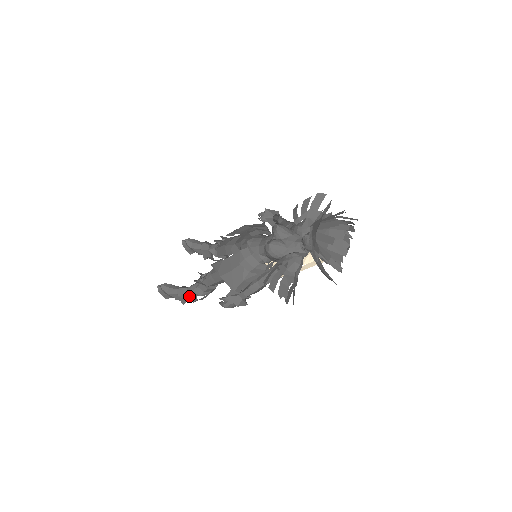
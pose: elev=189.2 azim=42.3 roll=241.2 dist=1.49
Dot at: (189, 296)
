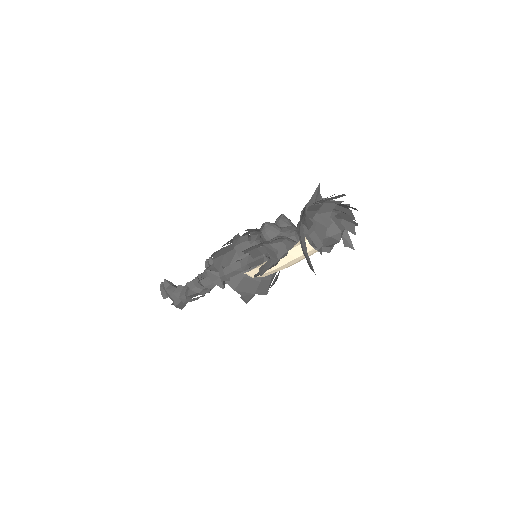
Dot at: (182, 292)
